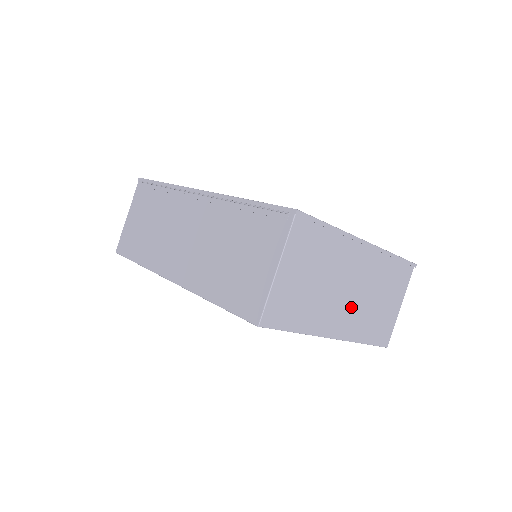
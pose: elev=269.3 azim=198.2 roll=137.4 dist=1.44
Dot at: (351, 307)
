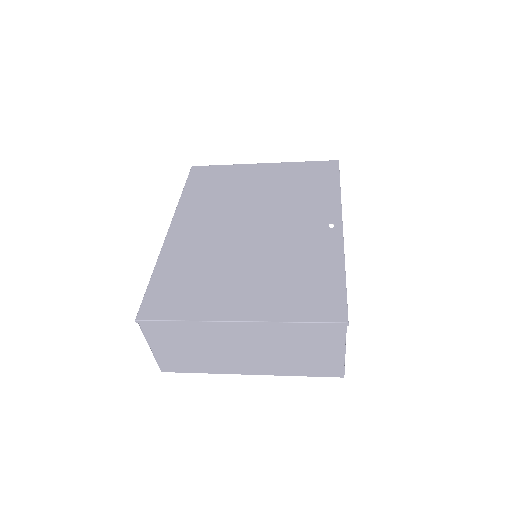
Dot at: (257, 358)
